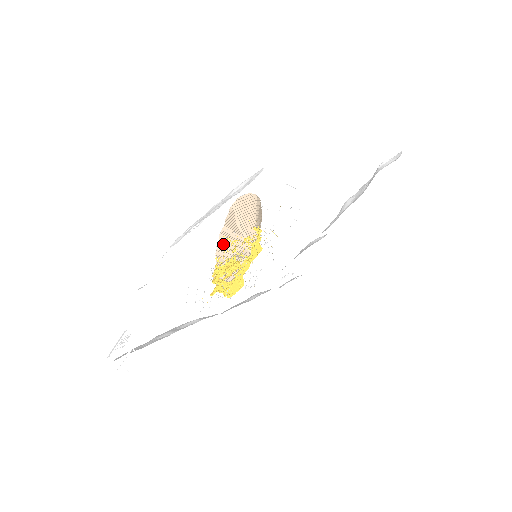
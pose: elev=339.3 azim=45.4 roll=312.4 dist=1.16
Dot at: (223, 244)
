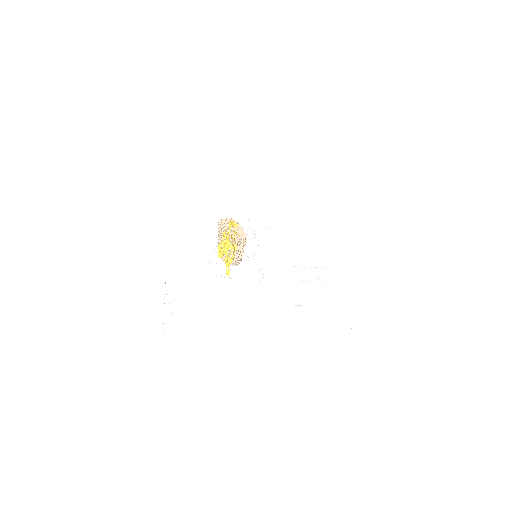
Dot at: (220, 240)
